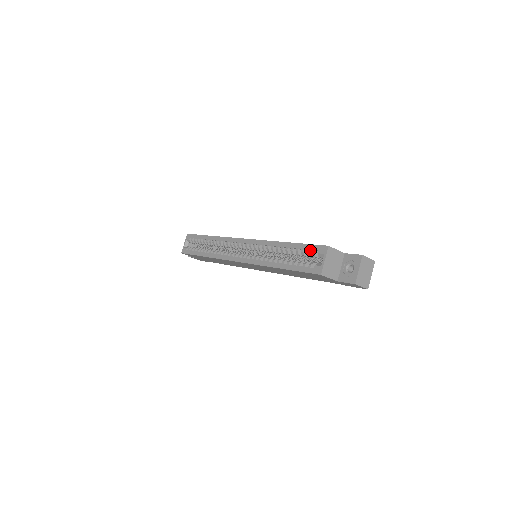
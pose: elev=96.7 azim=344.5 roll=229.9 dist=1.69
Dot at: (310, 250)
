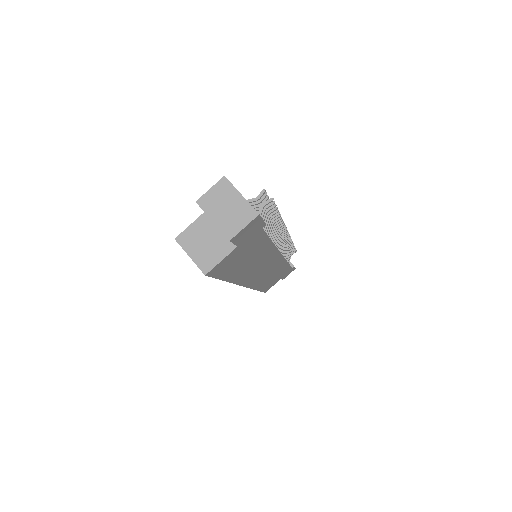
Dot at: occluded
